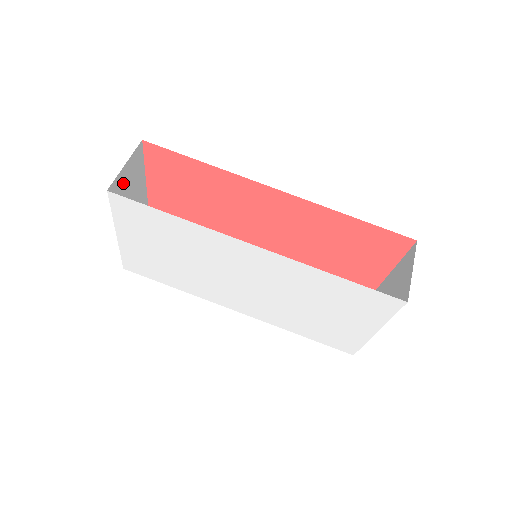
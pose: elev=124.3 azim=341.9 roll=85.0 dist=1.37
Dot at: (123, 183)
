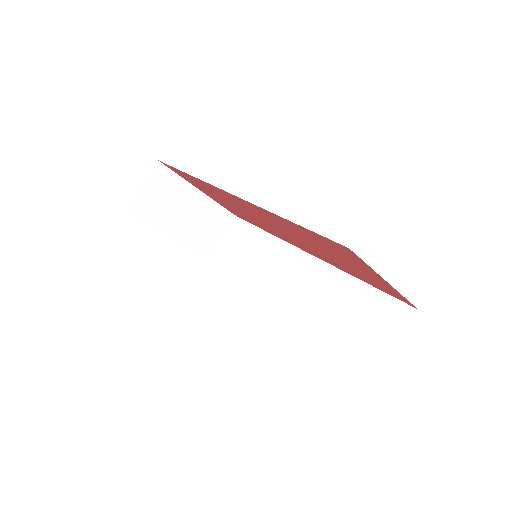
Dot at: (150, 200)
